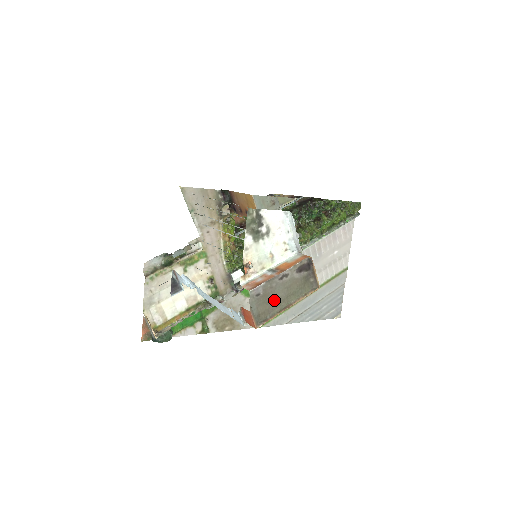
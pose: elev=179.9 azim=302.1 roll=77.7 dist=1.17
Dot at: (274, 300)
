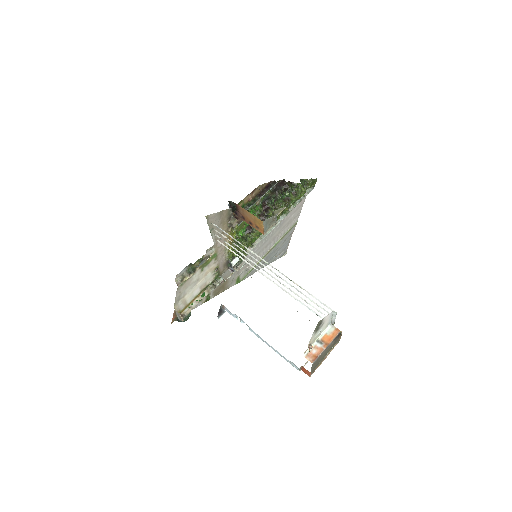
Dot at: (320, 359)
